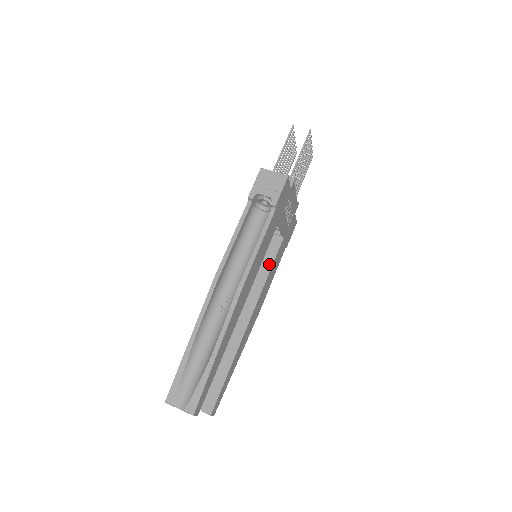
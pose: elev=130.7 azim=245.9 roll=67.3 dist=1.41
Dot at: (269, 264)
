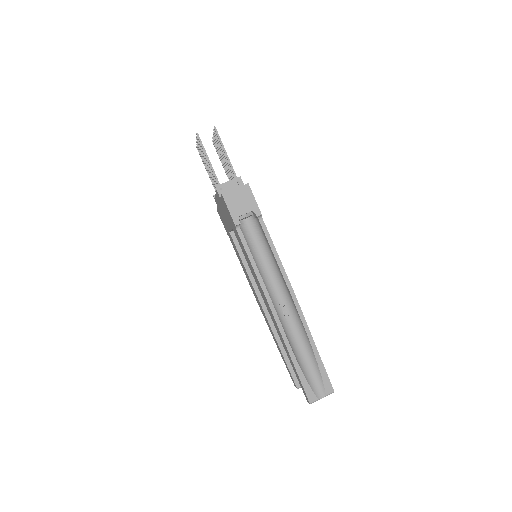
Dot at: occluded
